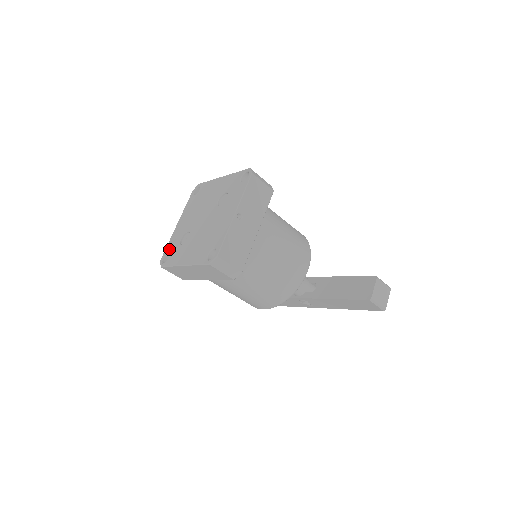
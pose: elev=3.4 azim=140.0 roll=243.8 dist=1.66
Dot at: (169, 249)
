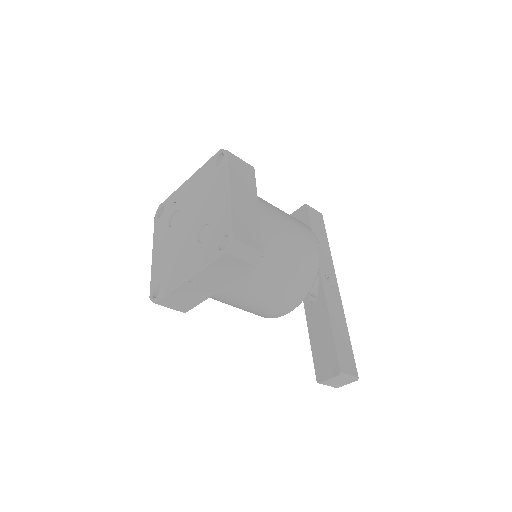
Dot at: (166, 206)
